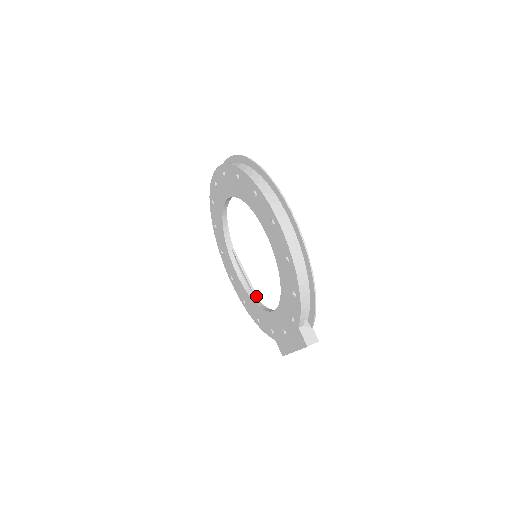
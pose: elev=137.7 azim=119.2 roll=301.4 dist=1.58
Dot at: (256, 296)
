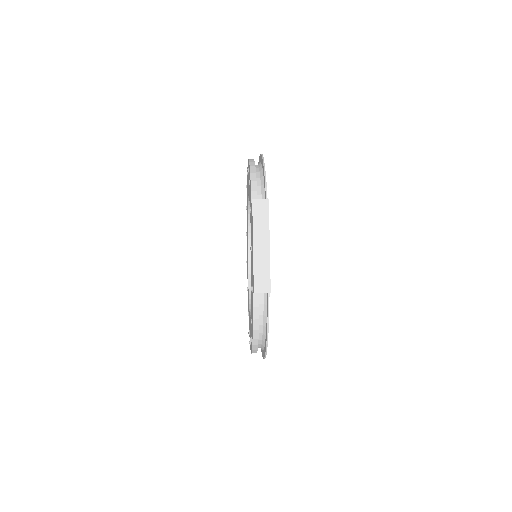
Dot at: occluded
